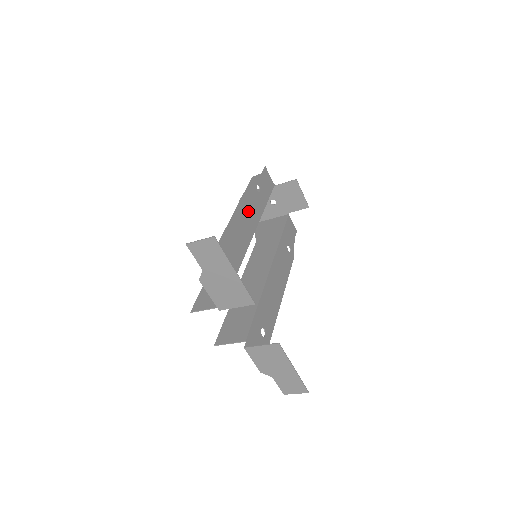
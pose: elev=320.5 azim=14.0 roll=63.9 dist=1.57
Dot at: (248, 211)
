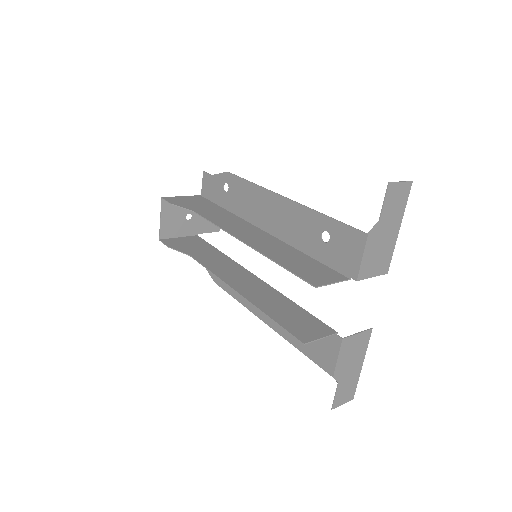
Dot at: (254, 202)
